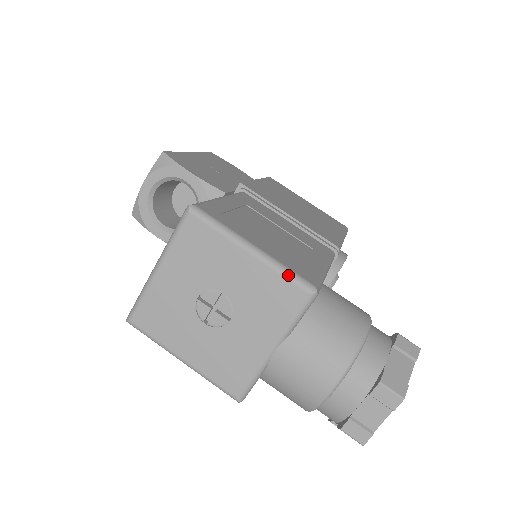
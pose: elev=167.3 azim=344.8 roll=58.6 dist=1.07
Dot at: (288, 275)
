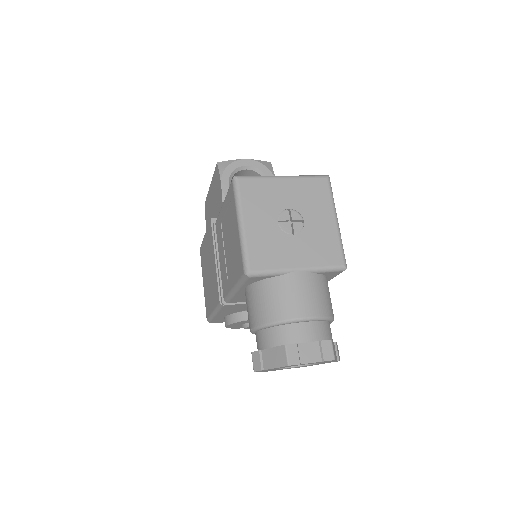
Dot at: (342, 248)
